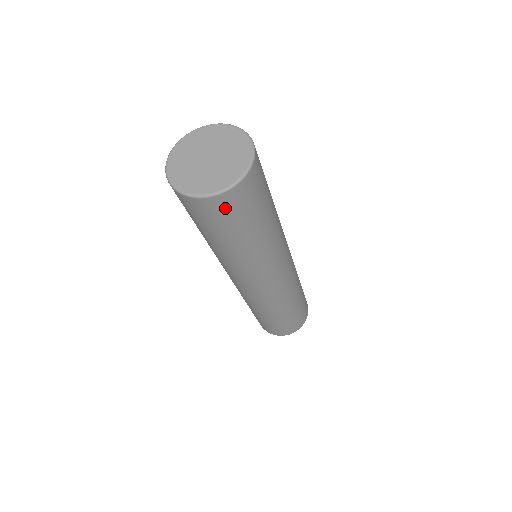
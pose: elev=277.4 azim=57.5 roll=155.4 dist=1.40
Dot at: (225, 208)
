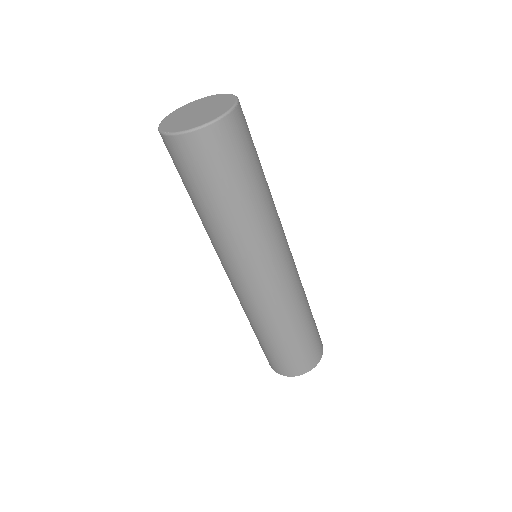
Dot at: (201, 151)
